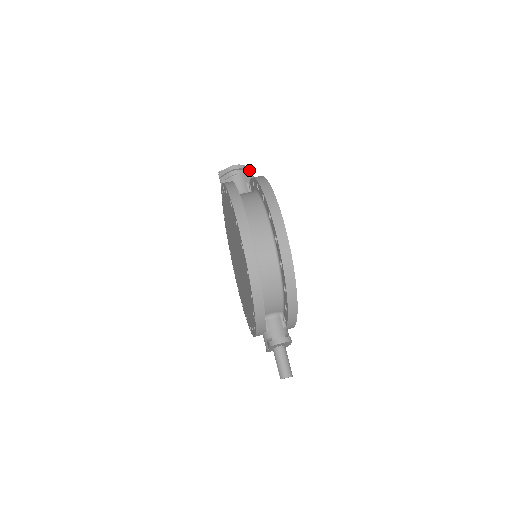
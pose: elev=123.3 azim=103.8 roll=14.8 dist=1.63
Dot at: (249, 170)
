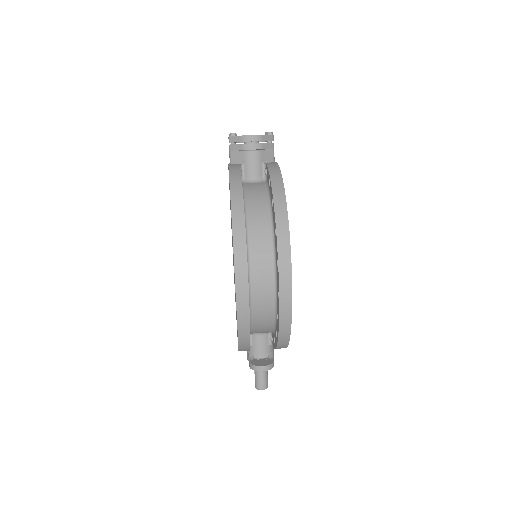
Dot at: (270, 140)
